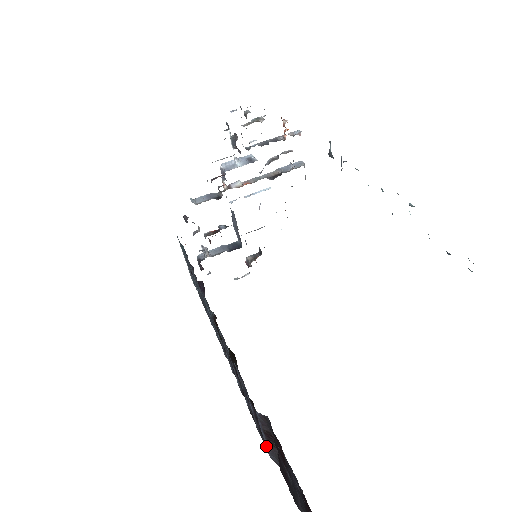
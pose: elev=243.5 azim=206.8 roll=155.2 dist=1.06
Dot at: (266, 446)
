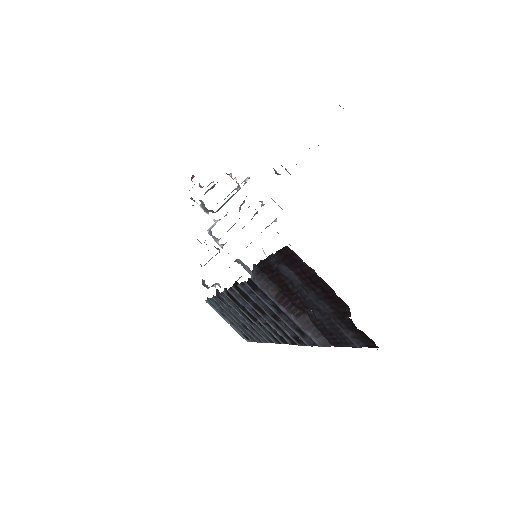
Dot at: (304, 331)
